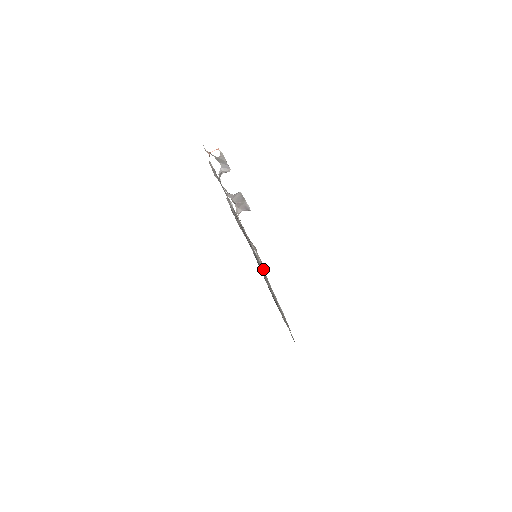
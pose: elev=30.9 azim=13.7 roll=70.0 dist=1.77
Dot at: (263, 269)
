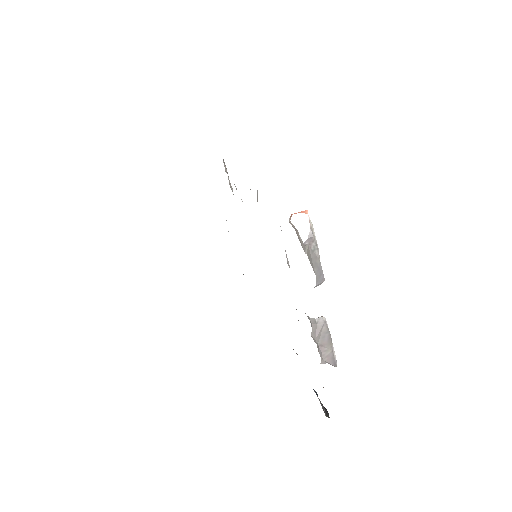
Dot at: occluded
